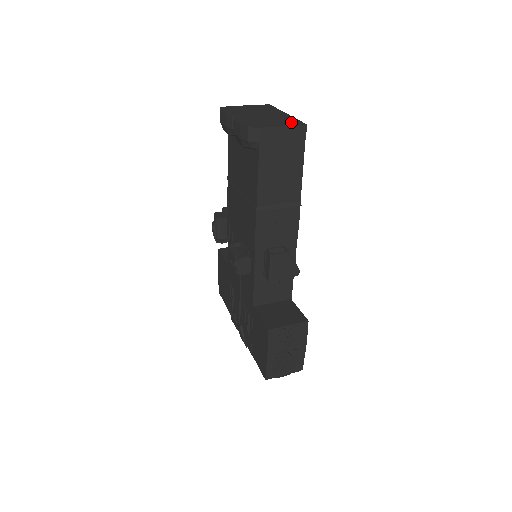
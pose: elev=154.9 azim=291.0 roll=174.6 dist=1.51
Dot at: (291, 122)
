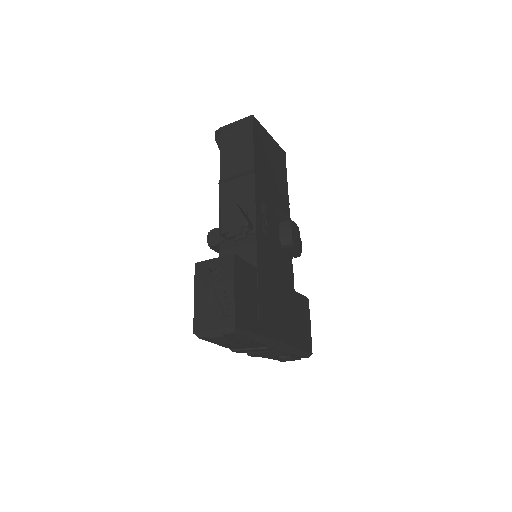
Dot at: occluded
